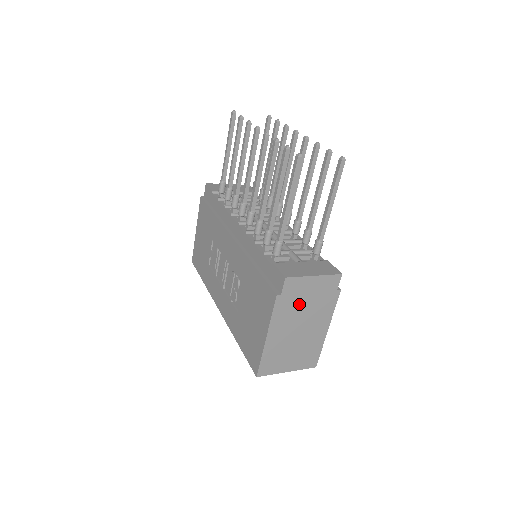
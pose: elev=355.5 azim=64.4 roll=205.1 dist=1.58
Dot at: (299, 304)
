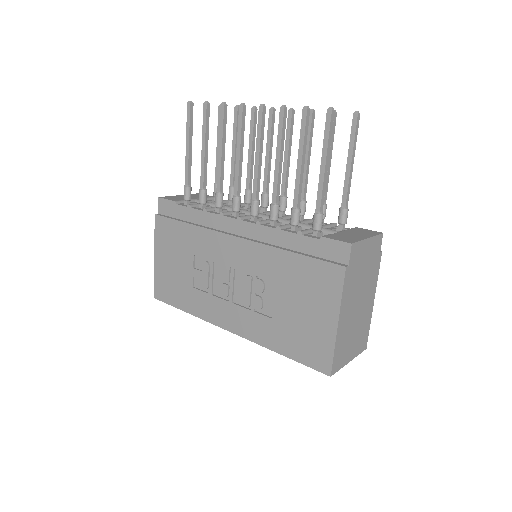
Dot at: (358, 275)
